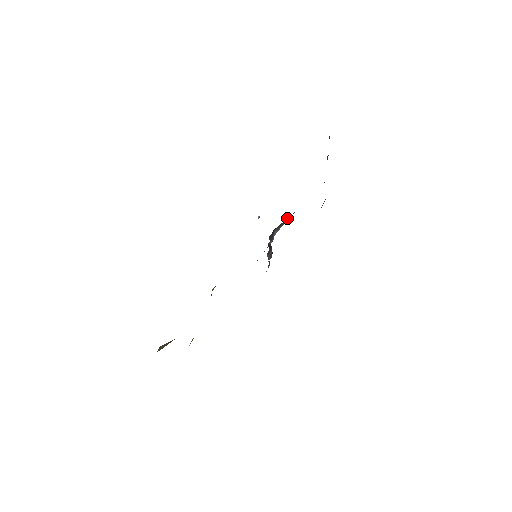
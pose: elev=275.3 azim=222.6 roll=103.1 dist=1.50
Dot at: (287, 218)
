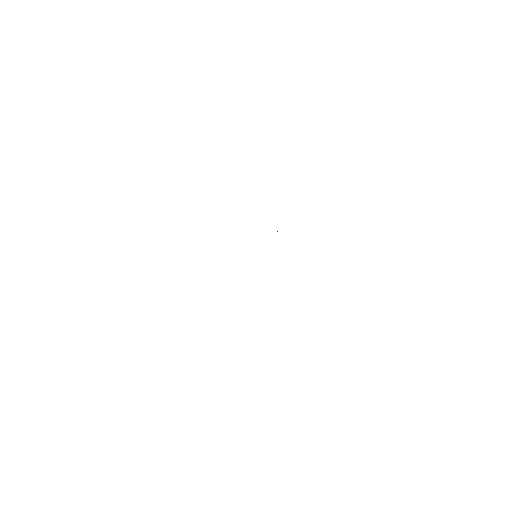
Dot at: occluded
